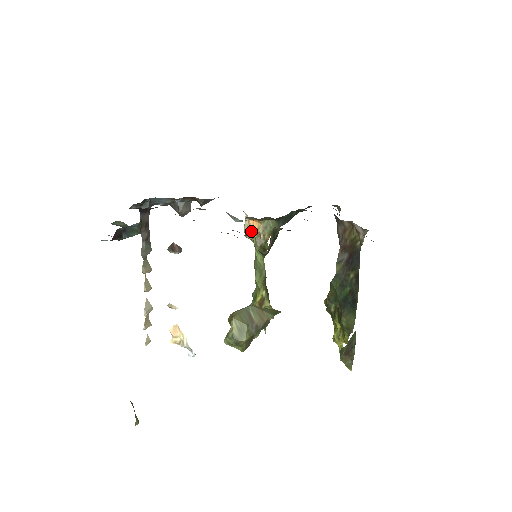
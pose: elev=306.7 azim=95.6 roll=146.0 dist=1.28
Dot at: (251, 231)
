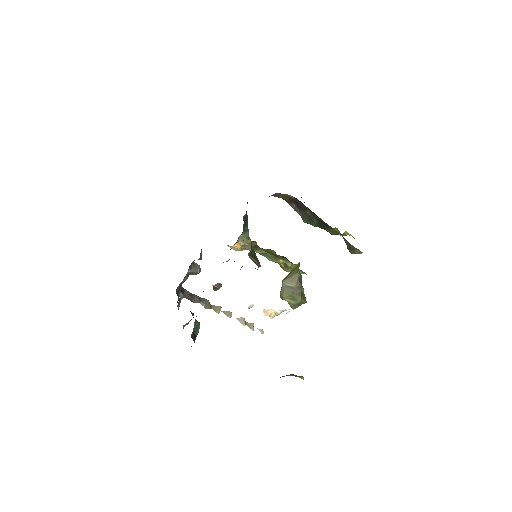
Dot at: (239, 249)
